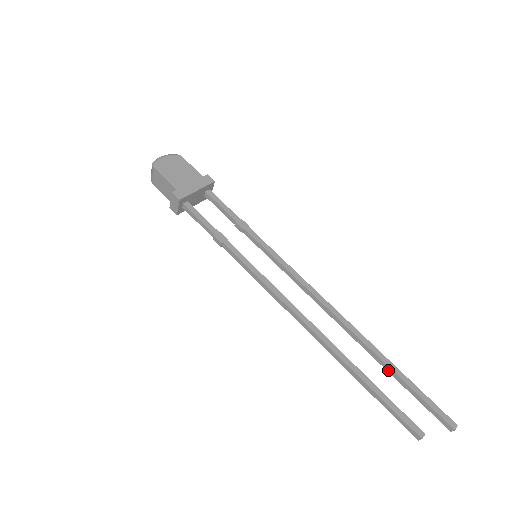
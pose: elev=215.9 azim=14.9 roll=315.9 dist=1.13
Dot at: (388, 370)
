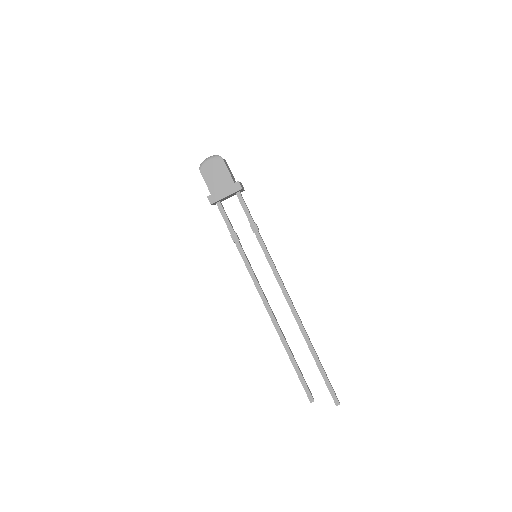
Dot at: (314, 358)
